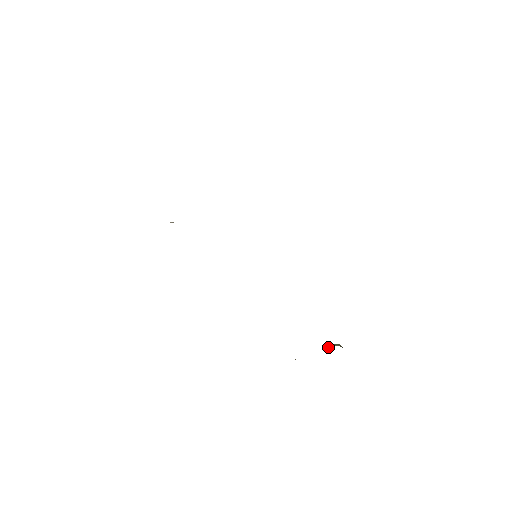
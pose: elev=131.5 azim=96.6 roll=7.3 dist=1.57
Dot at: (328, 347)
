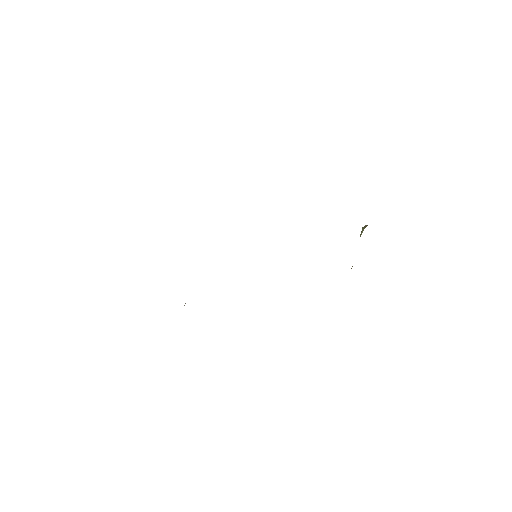
Dot at: occluded
